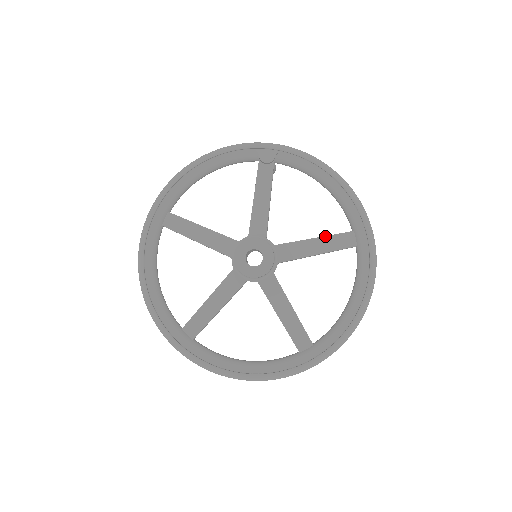
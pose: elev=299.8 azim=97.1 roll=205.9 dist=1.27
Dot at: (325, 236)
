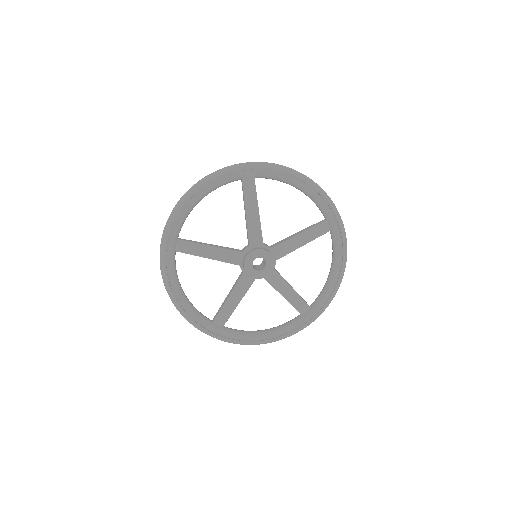
Dot at: (306, 230)
